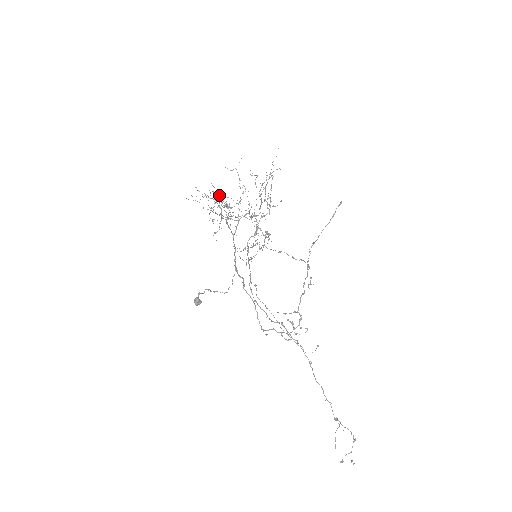
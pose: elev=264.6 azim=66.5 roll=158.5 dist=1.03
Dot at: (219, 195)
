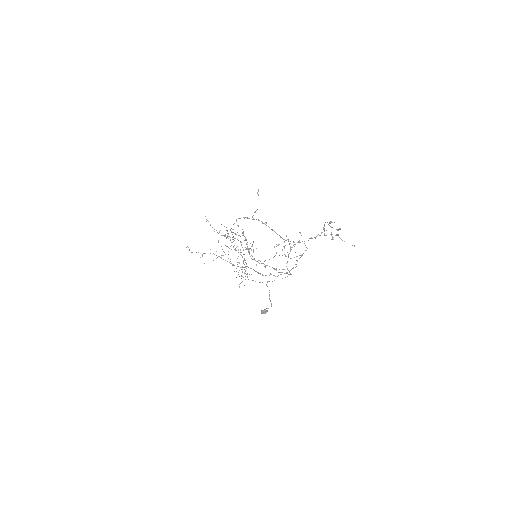
Dot at: occluded
